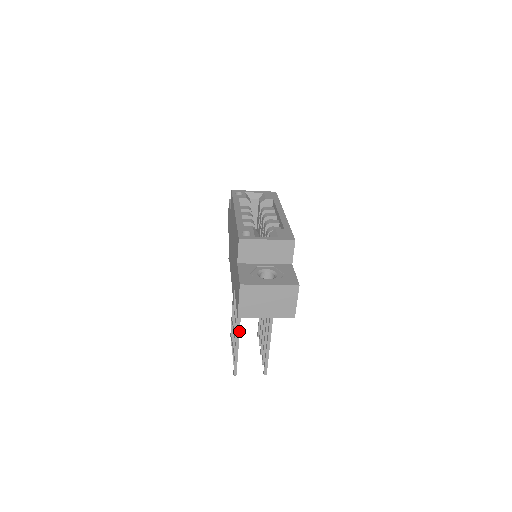
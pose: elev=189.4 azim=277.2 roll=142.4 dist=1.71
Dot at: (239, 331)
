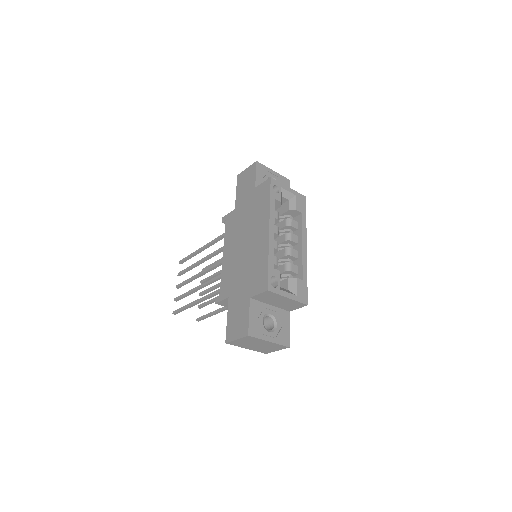
Dot at: occluded
